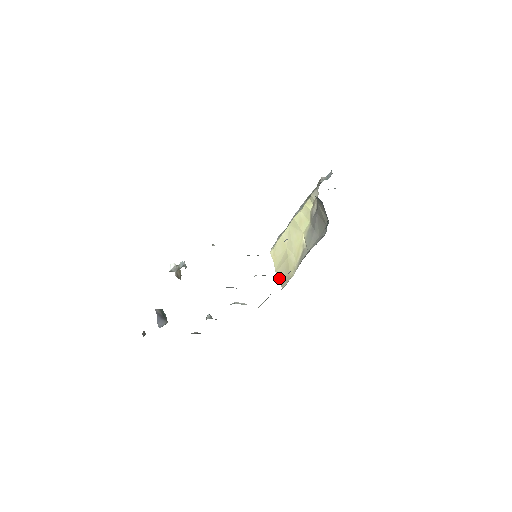
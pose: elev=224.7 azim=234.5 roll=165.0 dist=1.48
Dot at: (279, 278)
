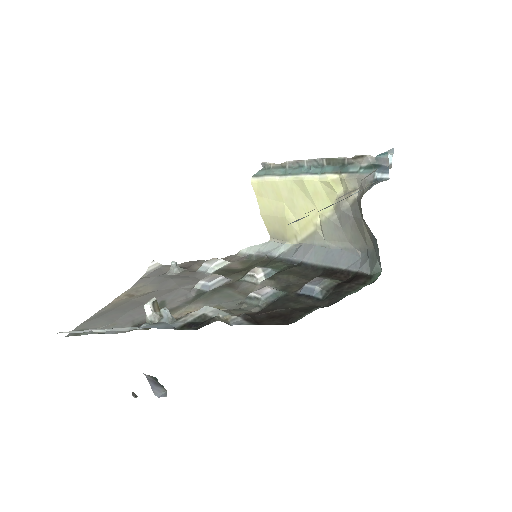
Dot at: (267, 225)
